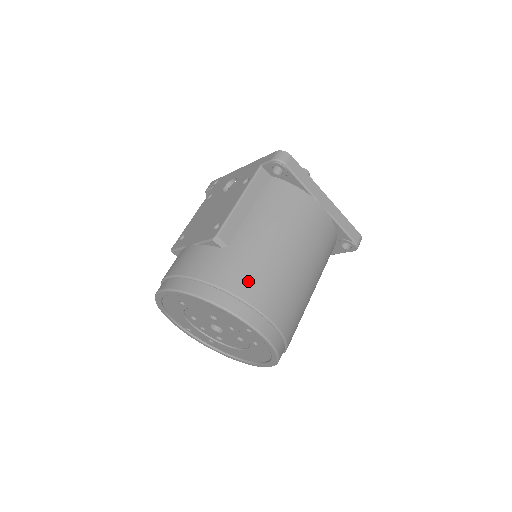
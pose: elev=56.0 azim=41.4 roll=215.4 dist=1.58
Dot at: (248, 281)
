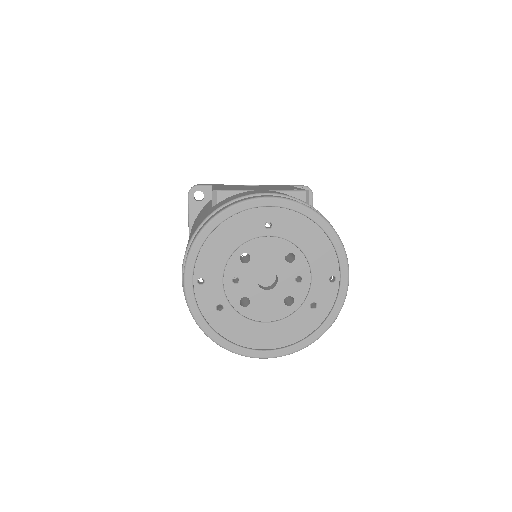
Dot at: occluded
